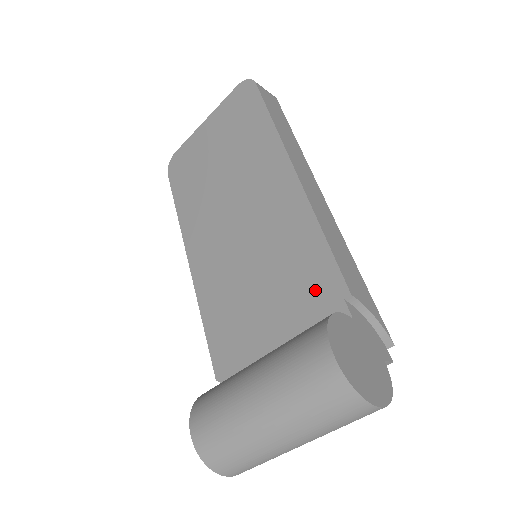
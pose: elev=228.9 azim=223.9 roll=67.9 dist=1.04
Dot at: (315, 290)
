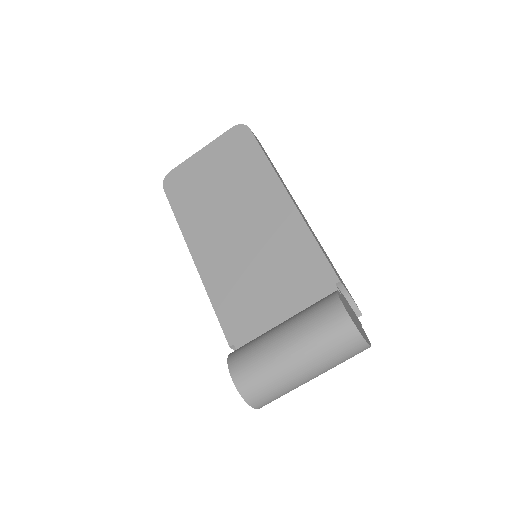
Dot at: (312, 278)
